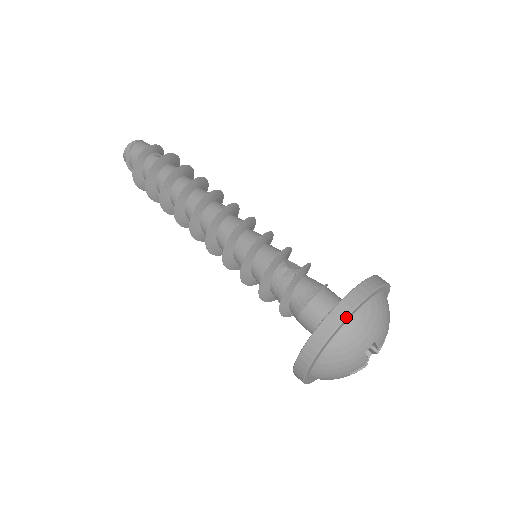
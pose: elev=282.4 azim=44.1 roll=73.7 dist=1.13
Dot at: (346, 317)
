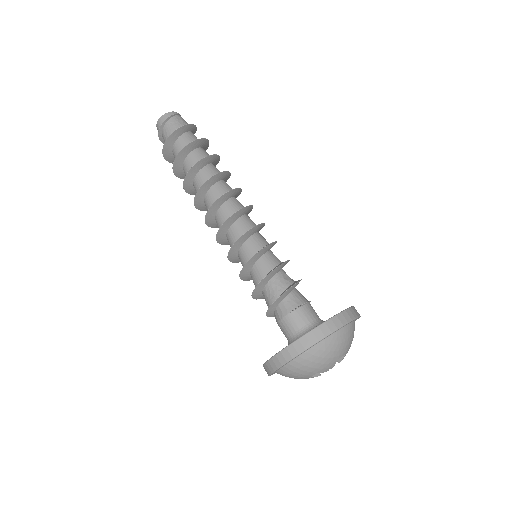
Dot at: (348, 322)
